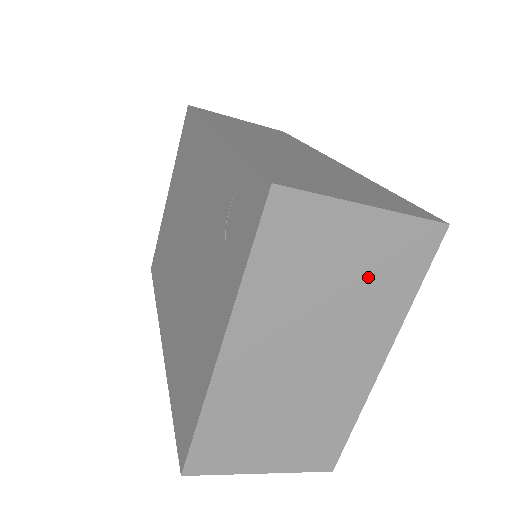
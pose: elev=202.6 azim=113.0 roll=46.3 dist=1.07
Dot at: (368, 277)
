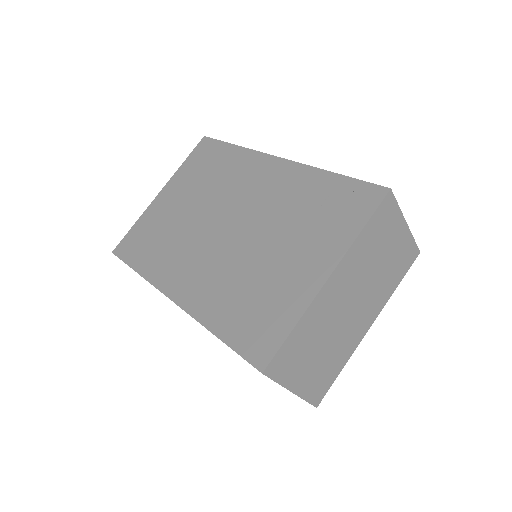
Dot at: (390, 265)
